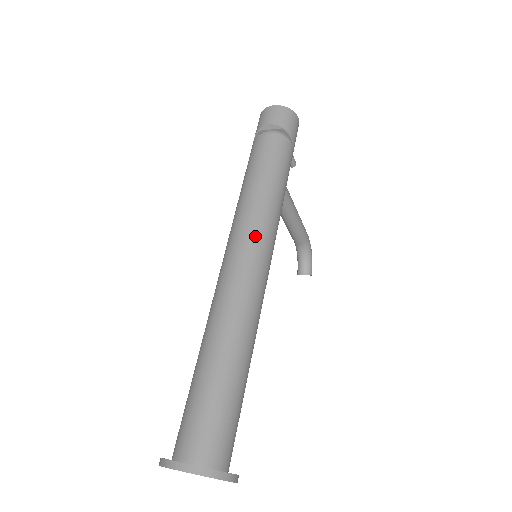
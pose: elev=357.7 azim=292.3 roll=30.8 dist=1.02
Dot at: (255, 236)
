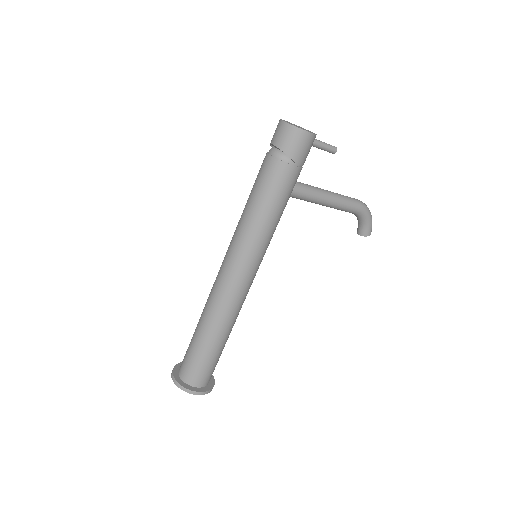
Dot at: (237, 256)
